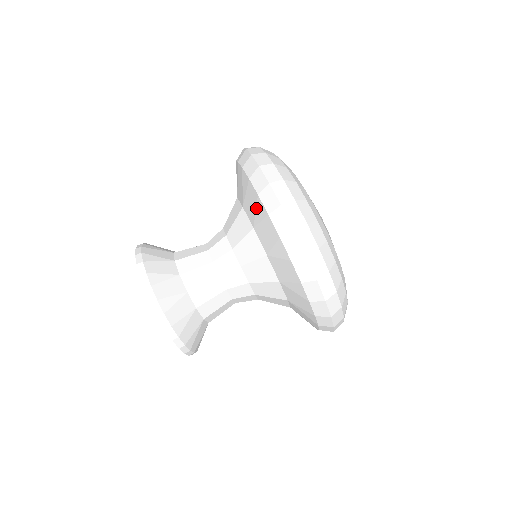
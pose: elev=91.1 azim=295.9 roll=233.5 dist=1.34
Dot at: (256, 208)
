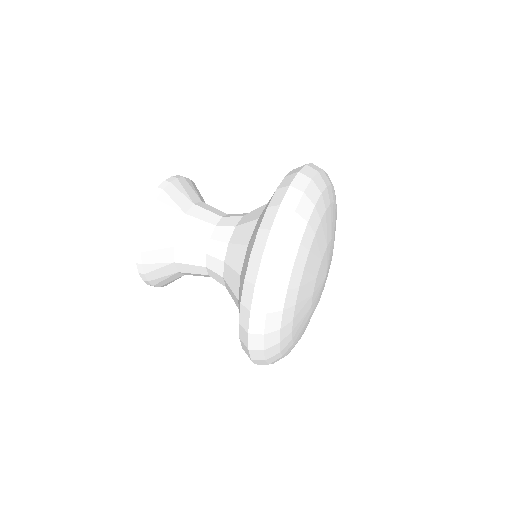
Dot at: occluded
